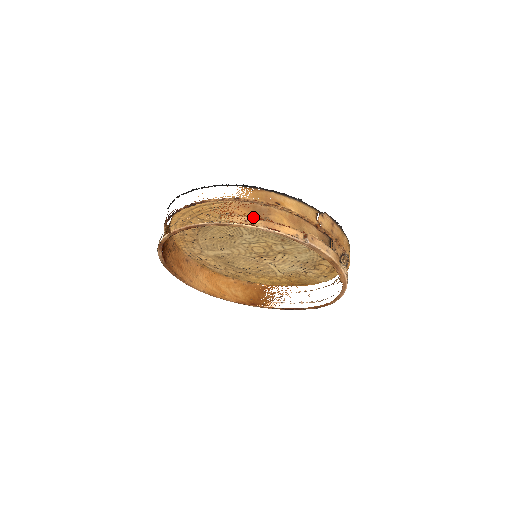
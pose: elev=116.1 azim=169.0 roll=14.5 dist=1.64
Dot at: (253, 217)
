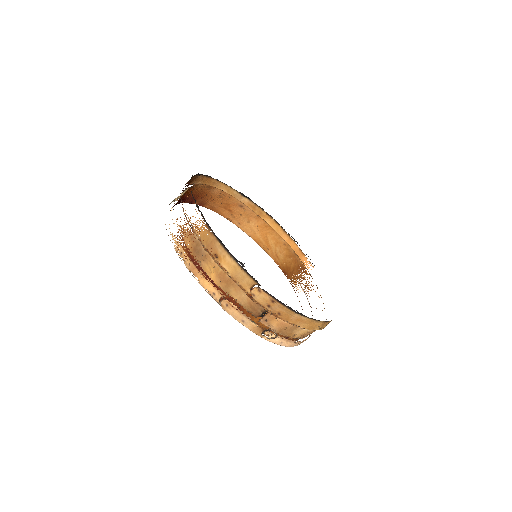
Dot at: (190, 253)
